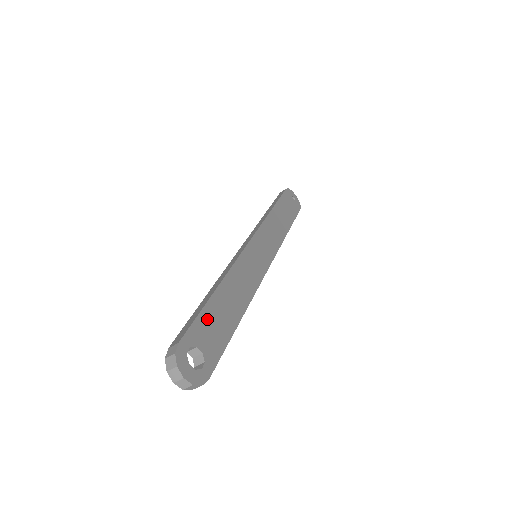
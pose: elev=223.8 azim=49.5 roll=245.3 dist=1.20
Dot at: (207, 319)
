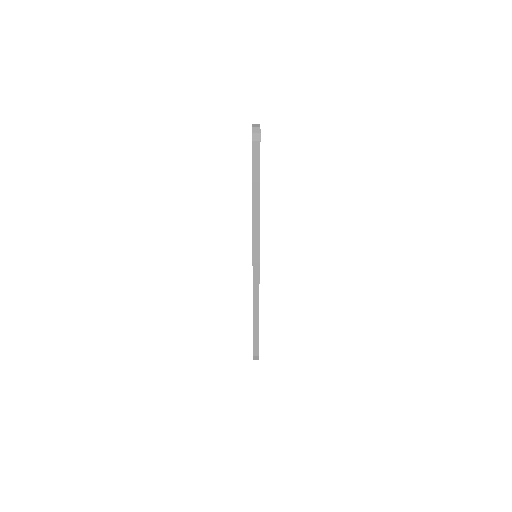
Dot at: occluded
